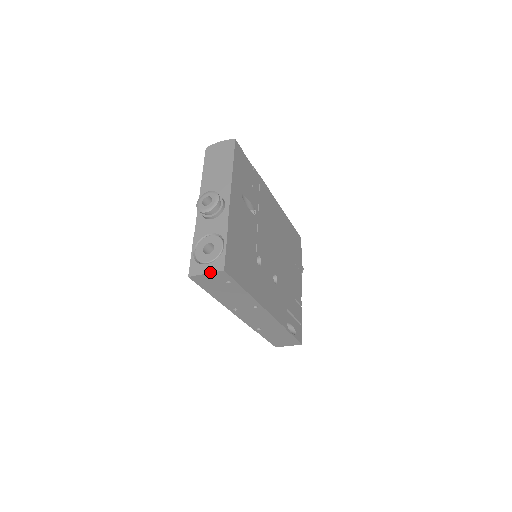
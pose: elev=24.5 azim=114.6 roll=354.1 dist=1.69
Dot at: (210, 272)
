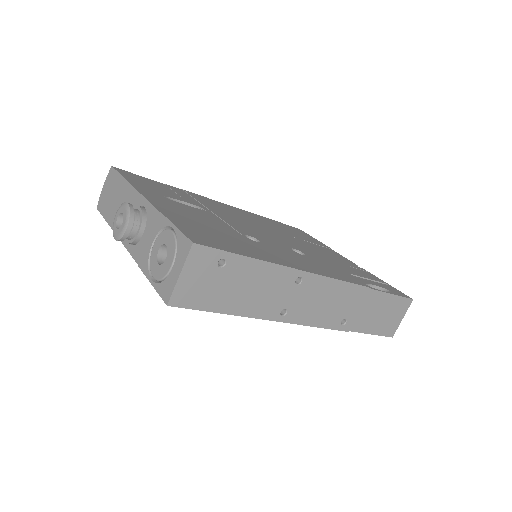
Dot at: (182, 266)
